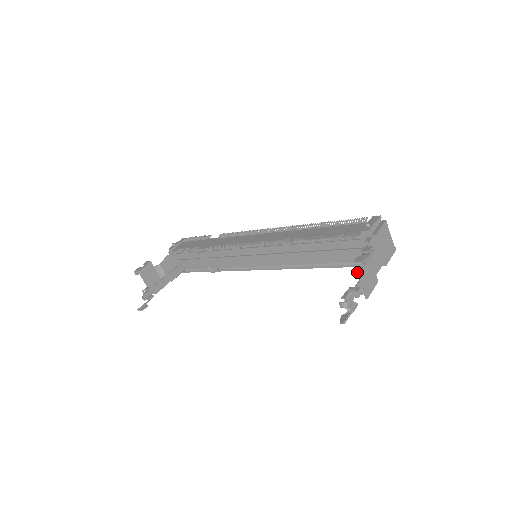
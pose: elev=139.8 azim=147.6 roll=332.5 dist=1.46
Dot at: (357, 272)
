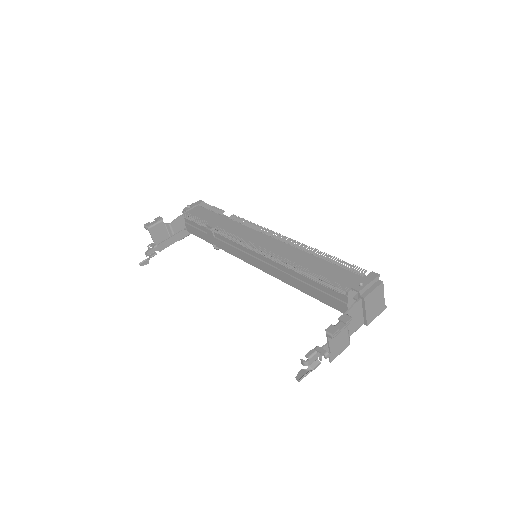
Dot at: (327, 338)
